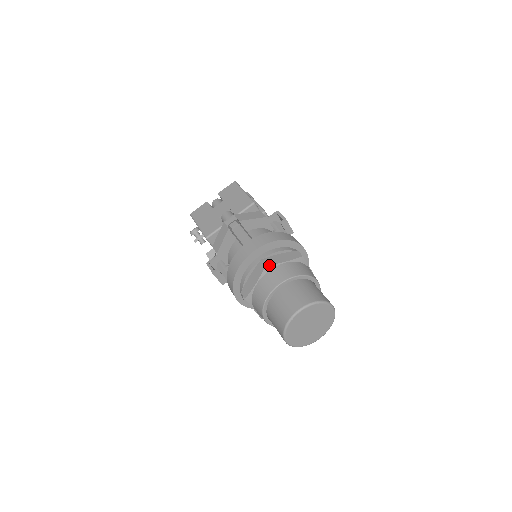
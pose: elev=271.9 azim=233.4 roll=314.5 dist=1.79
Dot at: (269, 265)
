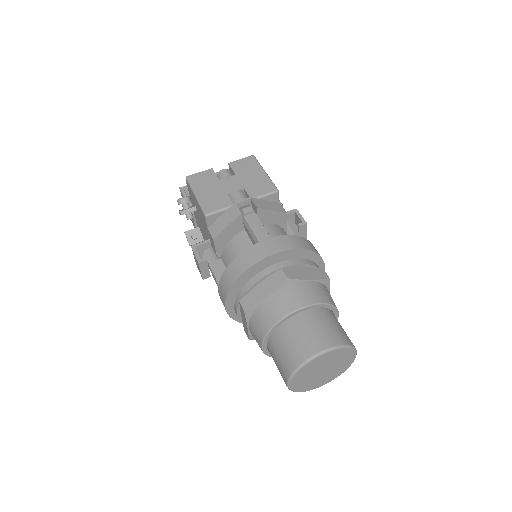
Dot at: (292, 279)
